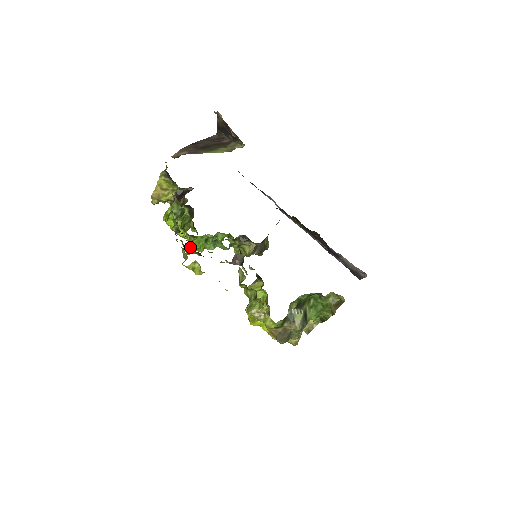
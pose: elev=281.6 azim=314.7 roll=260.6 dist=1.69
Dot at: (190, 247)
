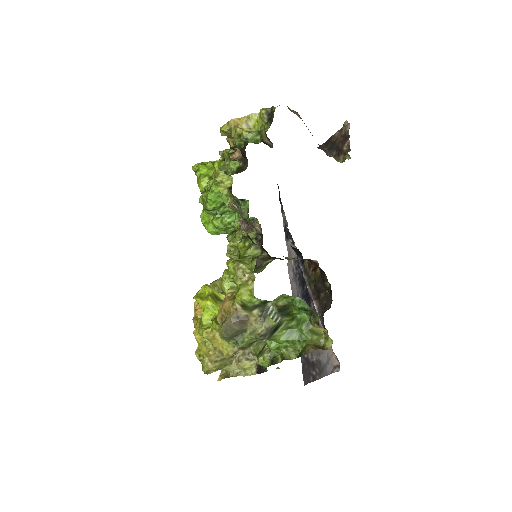
Dot at: (205, 194)
